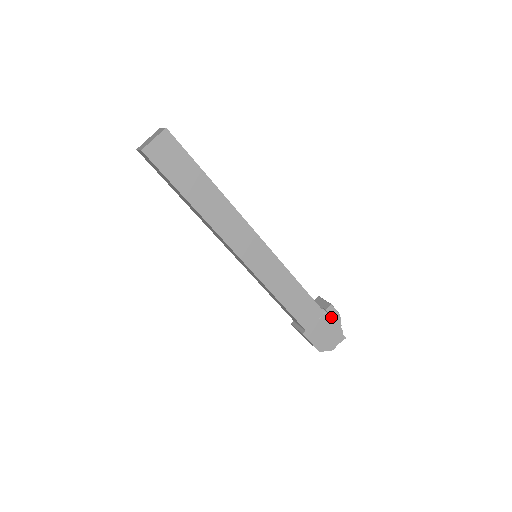
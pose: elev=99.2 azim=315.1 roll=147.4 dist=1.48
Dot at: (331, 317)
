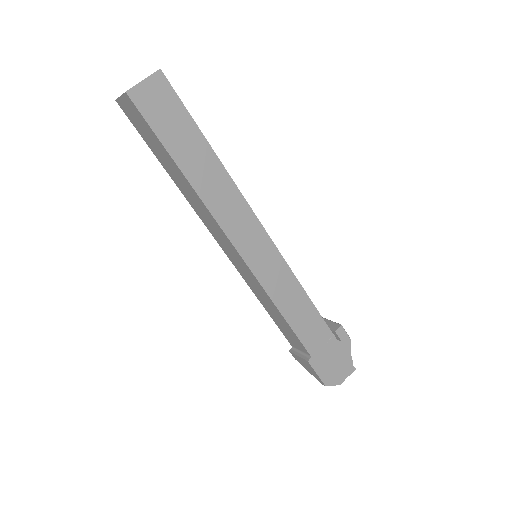
Dot at: (340, 341)
